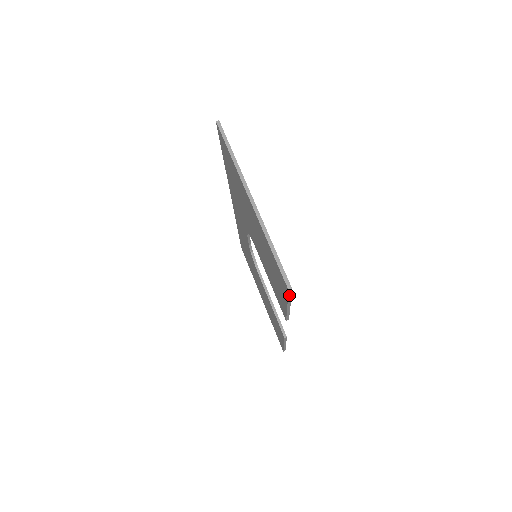
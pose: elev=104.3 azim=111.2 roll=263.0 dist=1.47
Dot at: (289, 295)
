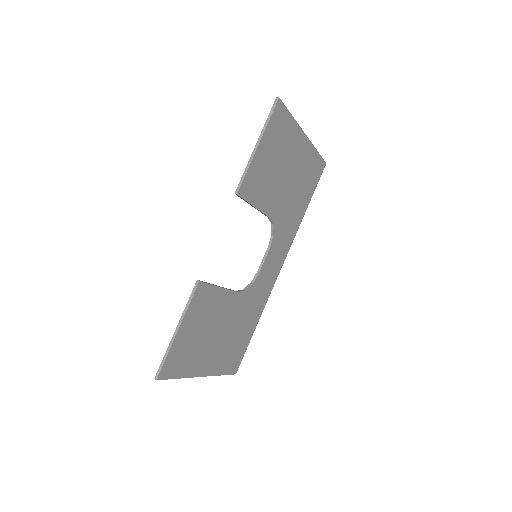
Dot at: (272, 111)
